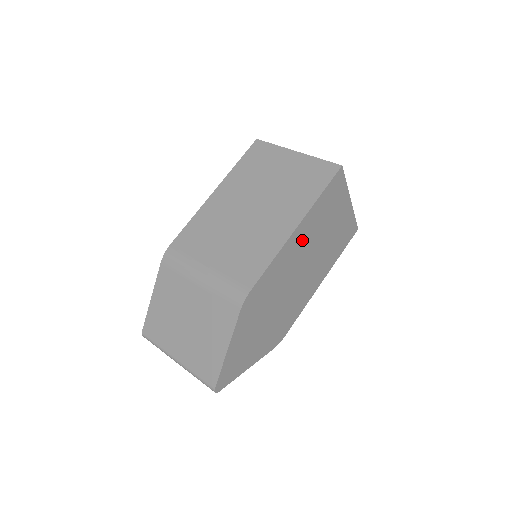
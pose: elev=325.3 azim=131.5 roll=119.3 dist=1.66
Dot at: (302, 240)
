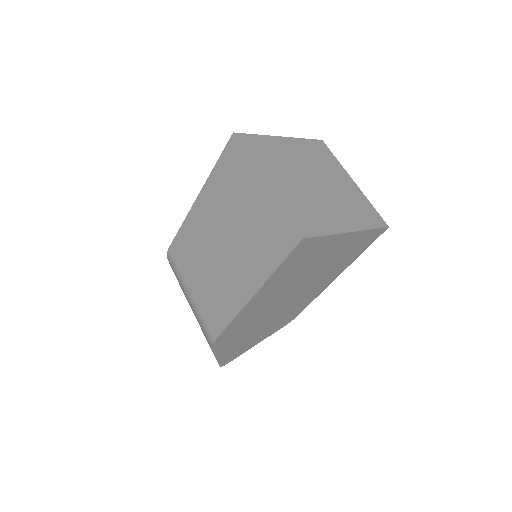
Dot at: (270, 294)
